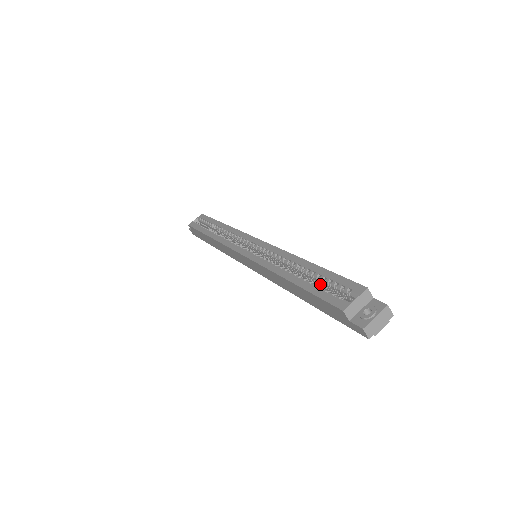
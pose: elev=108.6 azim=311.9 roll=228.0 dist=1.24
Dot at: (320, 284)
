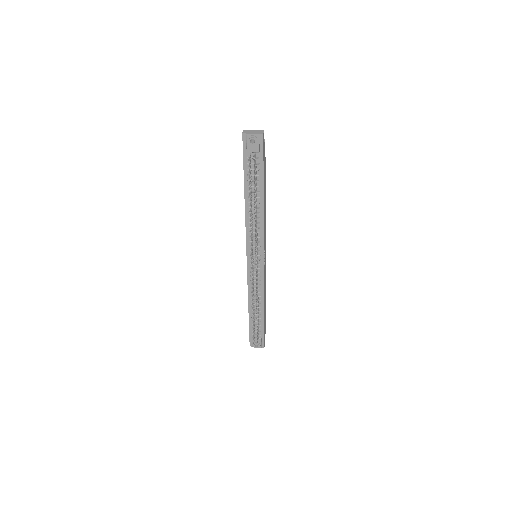
Dot at: occluded
